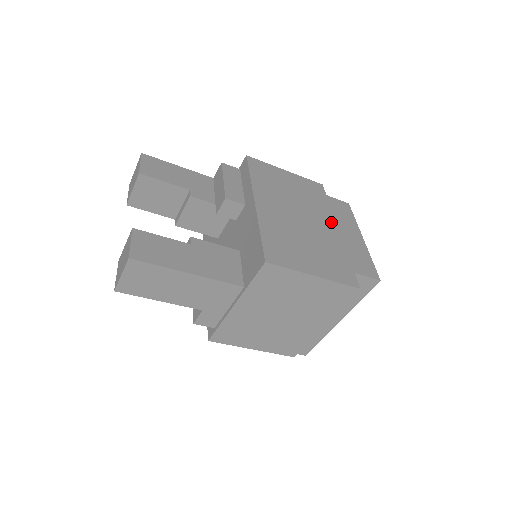
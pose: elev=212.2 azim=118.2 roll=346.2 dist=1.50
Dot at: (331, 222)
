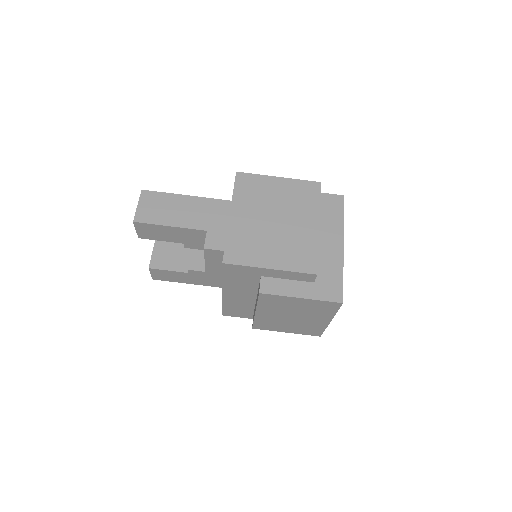
Dot at: occluded
